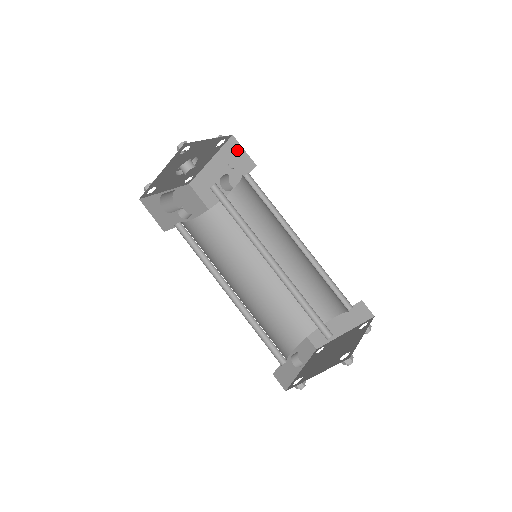
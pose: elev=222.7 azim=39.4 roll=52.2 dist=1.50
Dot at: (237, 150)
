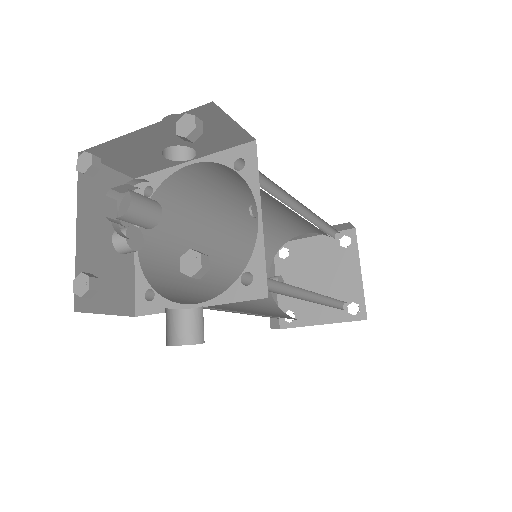
Dot at: (217, 121)
